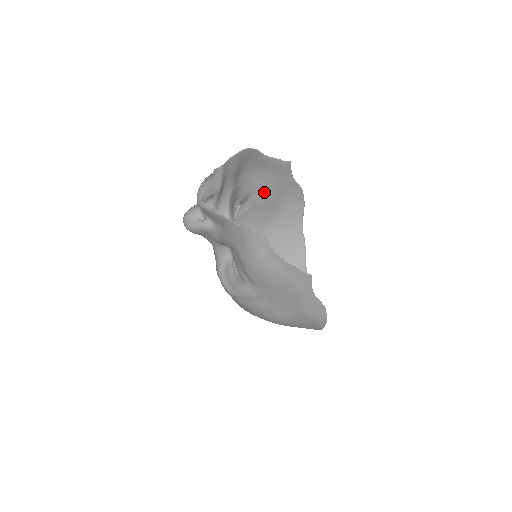
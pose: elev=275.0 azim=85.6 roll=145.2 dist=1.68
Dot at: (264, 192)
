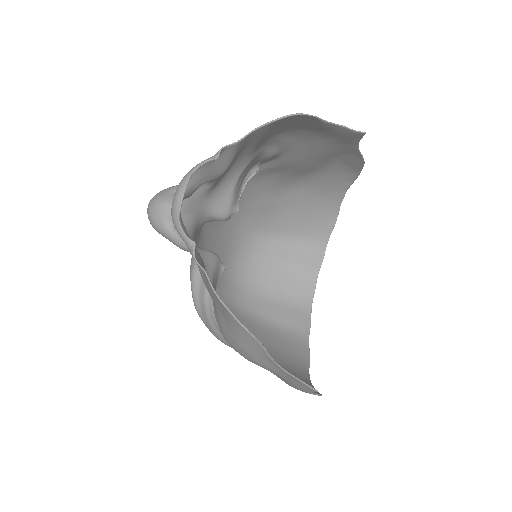
Dot at: (303, 154)
